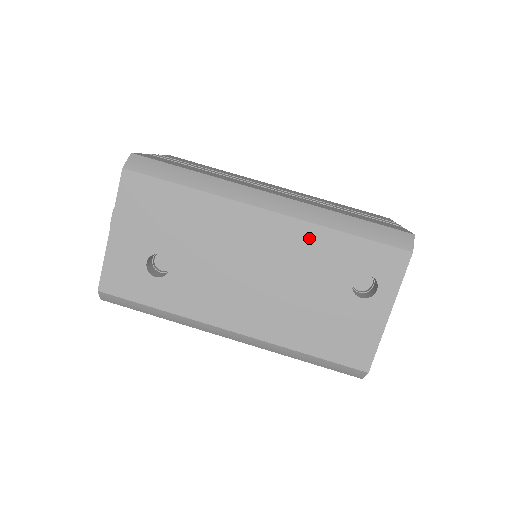
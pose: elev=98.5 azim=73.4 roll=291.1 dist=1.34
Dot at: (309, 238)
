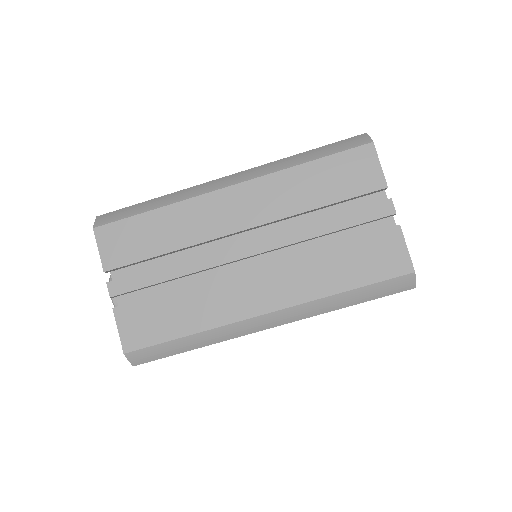
Dot at: occluded
